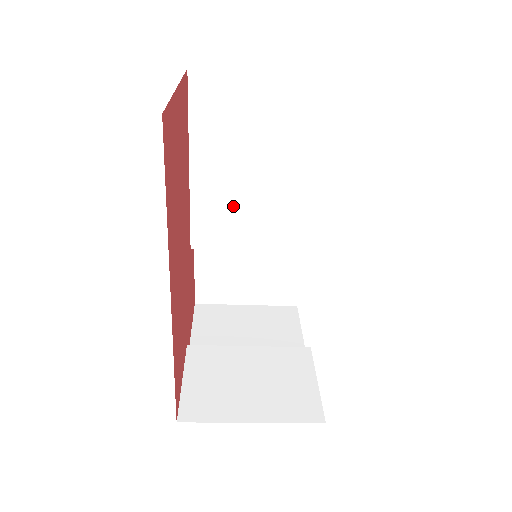
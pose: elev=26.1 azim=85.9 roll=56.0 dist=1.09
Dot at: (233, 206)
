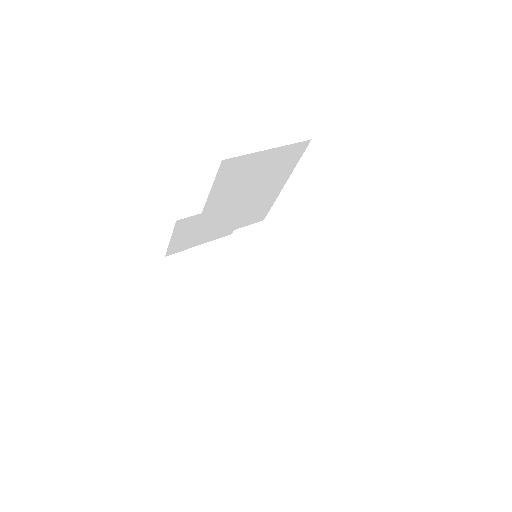
Dot at: (225, 216)
